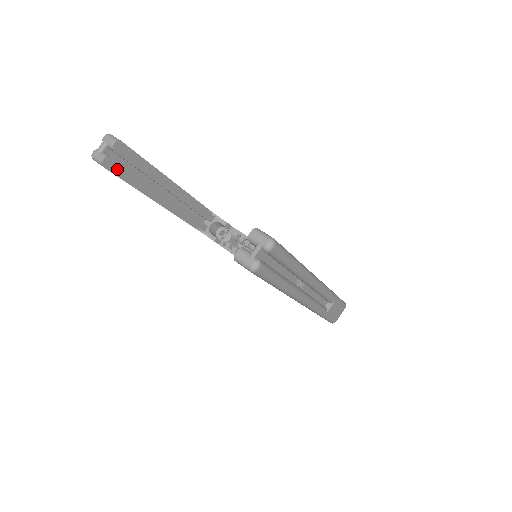
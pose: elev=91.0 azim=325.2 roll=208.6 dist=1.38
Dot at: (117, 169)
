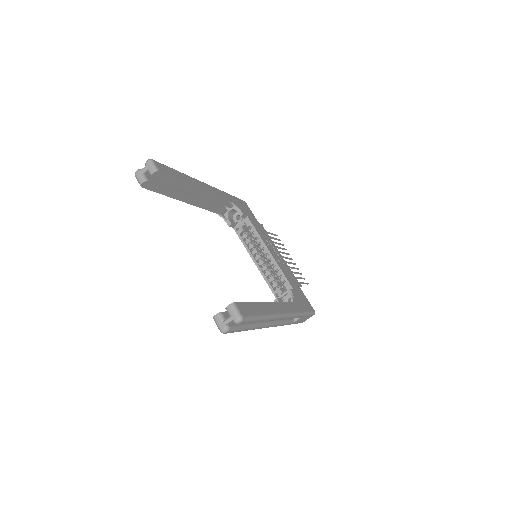
Dot at: (153, 187)
